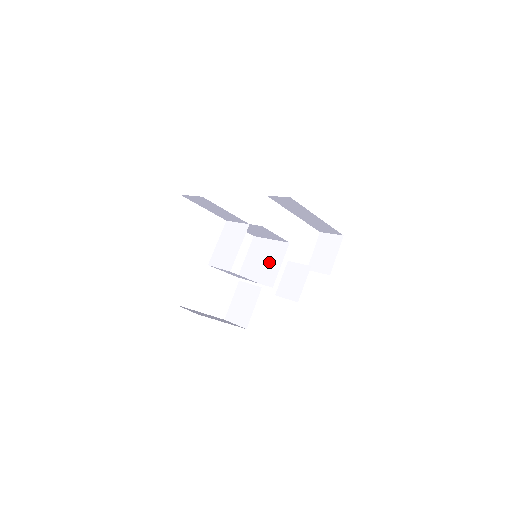
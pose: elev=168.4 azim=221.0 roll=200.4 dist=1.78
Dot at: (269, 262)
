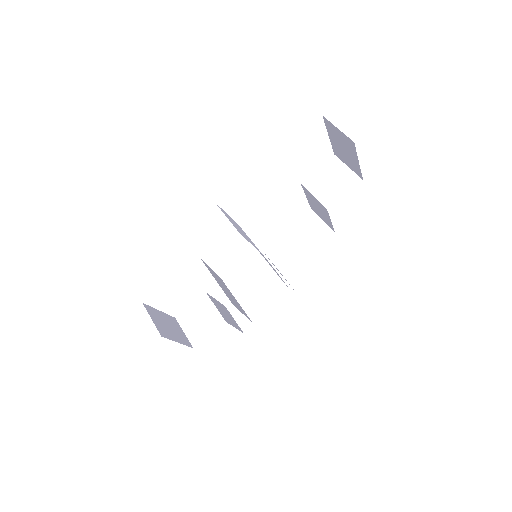
Dot at: occluded
